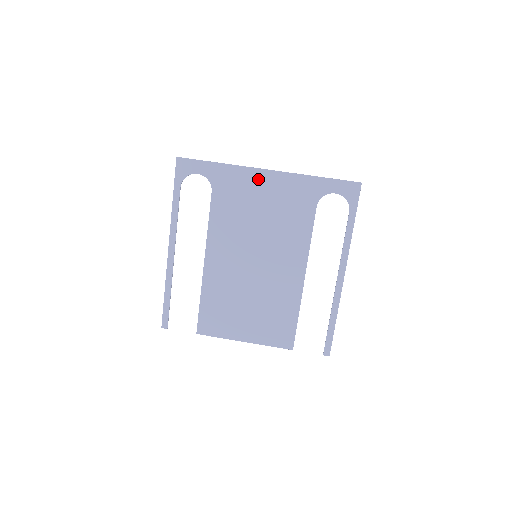
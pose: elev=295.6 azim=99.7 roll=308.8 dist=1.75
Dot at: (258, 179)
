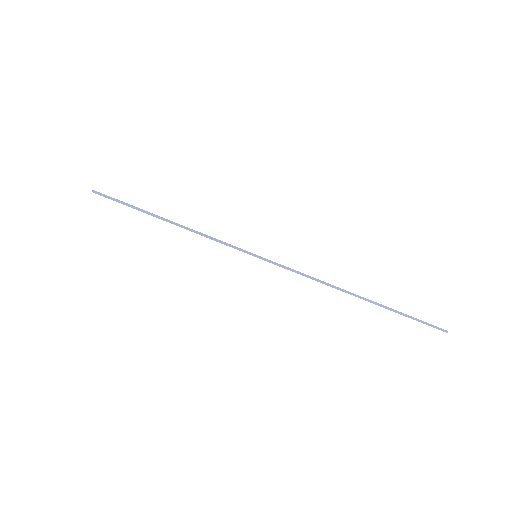
Dot at: occluded
